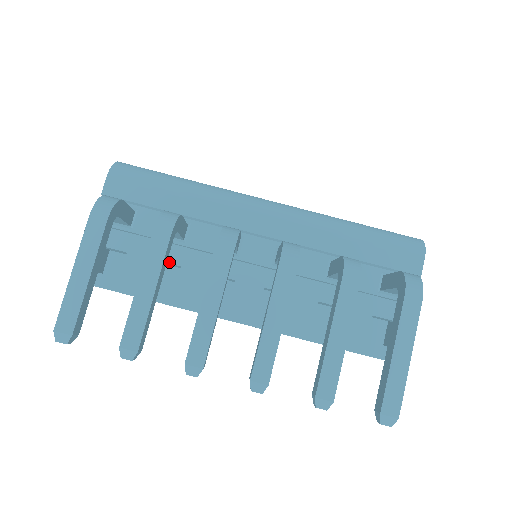
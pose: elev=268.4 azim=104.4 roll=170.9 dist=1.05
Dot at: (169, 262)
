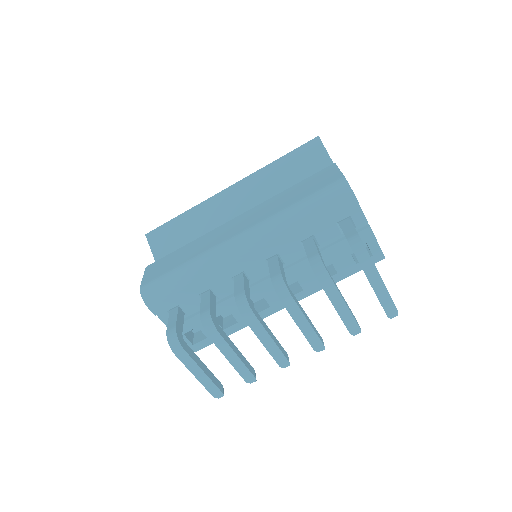
Dot at: (221, 314)
